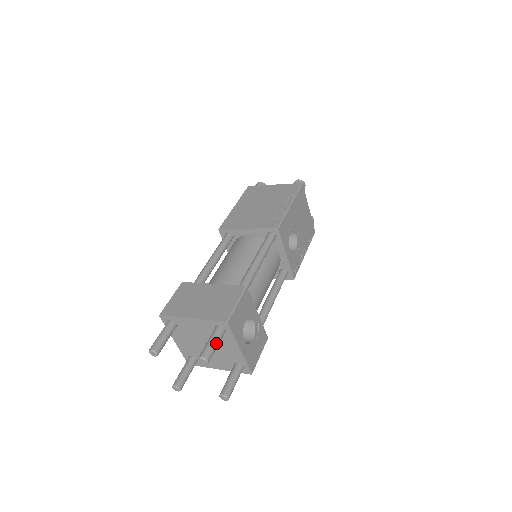
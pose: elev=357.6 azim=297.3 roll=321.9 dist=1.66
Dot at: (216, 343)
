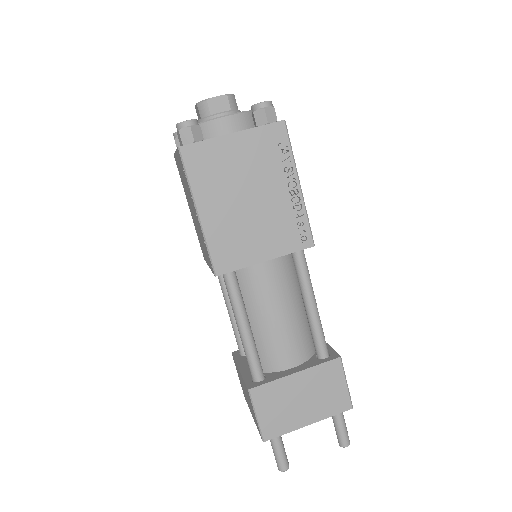
Dot at: (345, 424)
